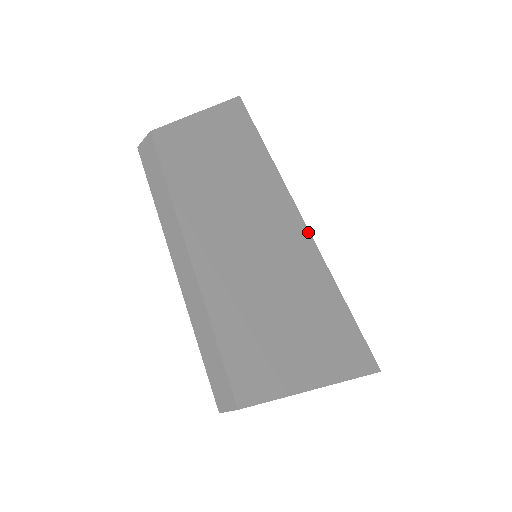
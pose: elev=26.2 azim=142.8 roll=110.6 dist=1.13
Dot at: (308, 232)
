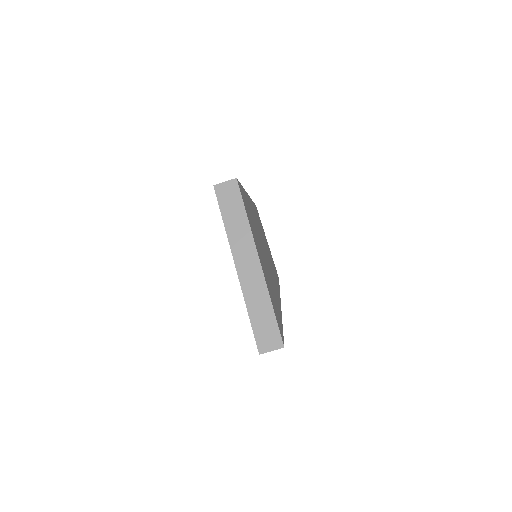
Dot at: (280, 302)
